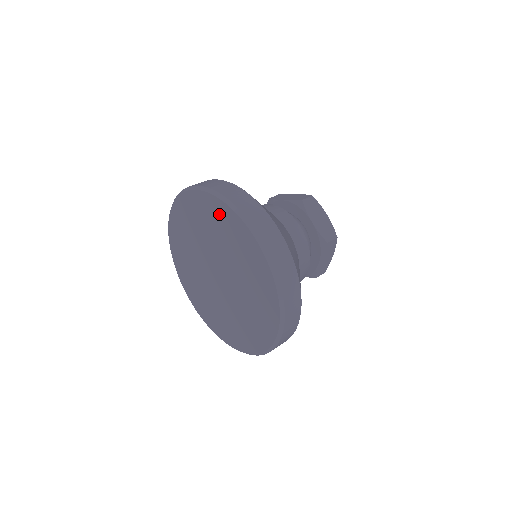
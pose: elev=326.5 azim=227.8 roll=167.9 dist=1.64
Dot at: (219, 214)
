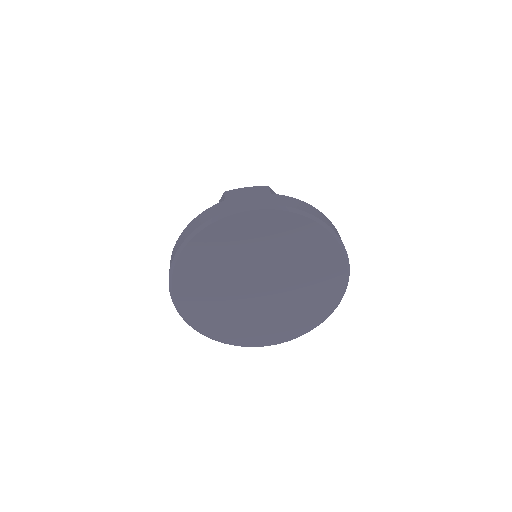
Dot at: (210, 244)
